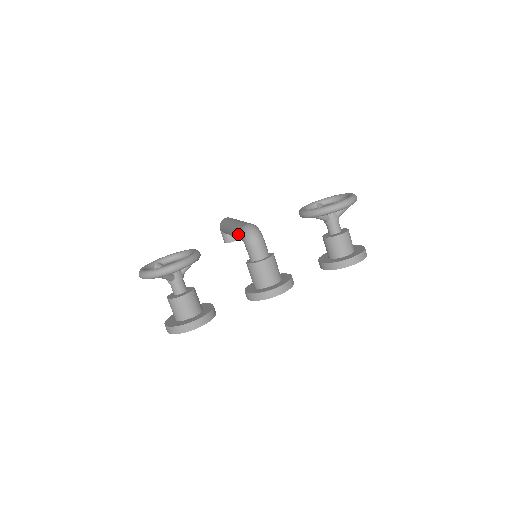
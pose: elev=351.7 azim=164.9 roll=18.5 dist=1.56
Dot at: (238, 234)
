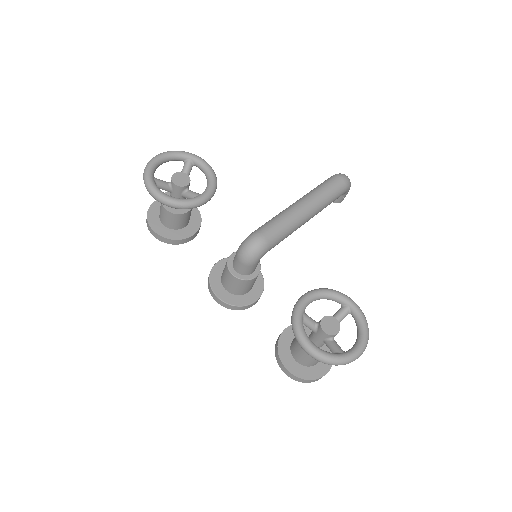
Dot at: (258, 228)
